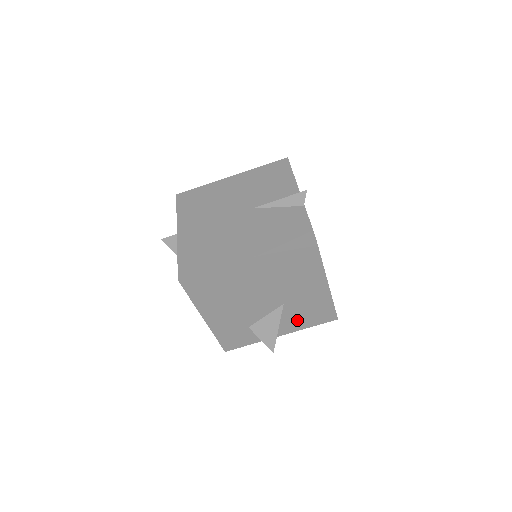
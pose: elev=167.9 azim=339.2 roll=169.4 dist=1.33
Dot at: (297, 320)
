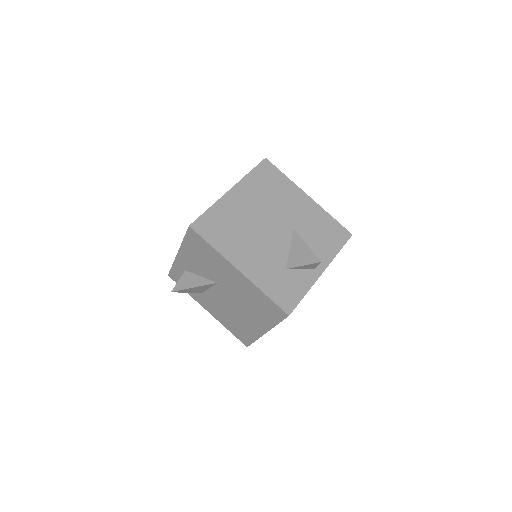
Dot at: (320, 246)
